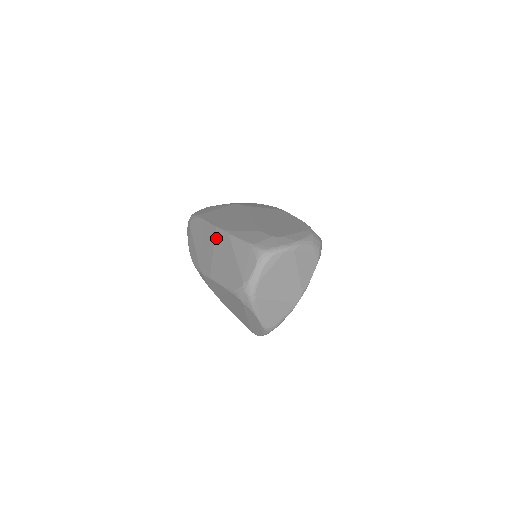
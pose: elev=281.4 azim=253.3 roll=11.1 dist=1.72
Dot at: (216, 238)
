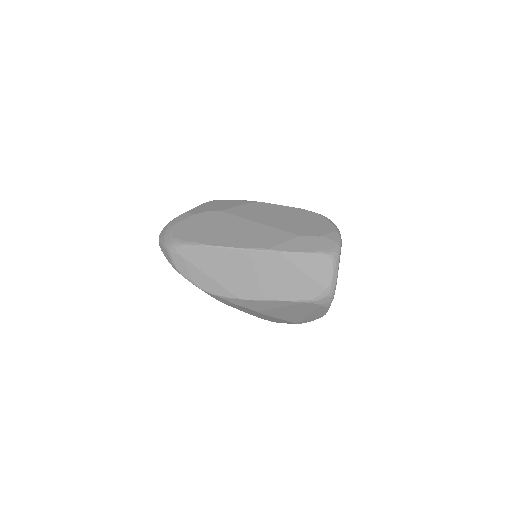
Dot at: (256, 260)
